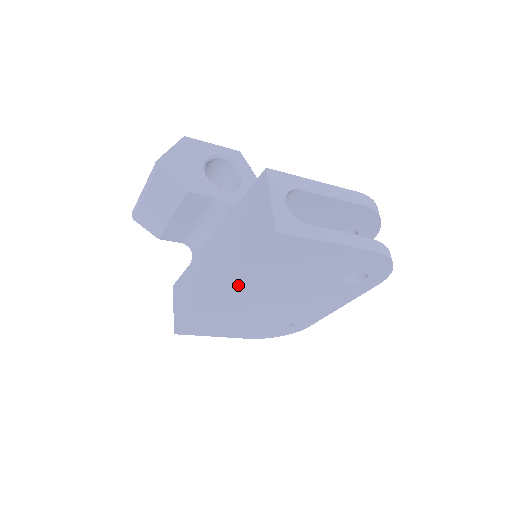
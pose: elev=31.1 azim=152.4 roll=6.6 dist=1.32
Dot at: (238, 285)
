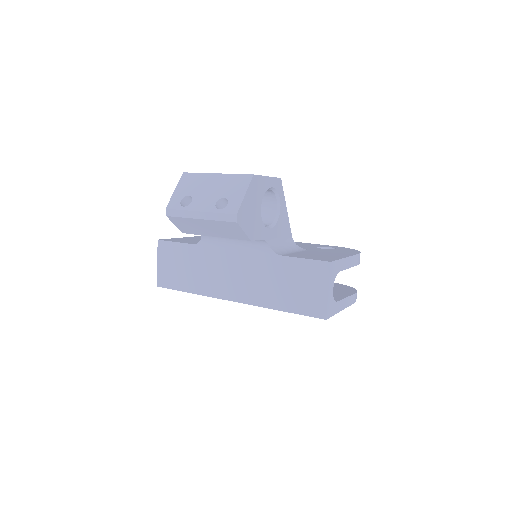
Dot at: occluded
